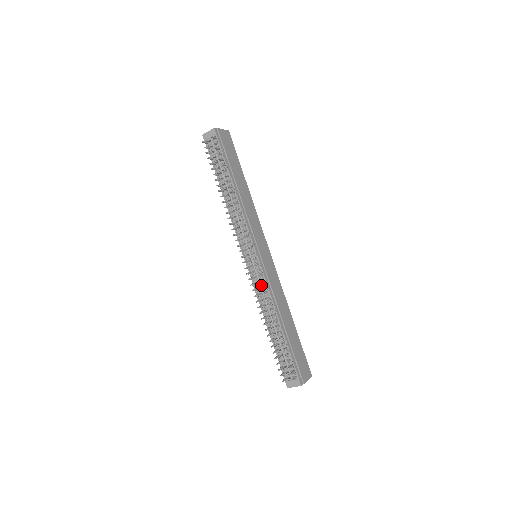
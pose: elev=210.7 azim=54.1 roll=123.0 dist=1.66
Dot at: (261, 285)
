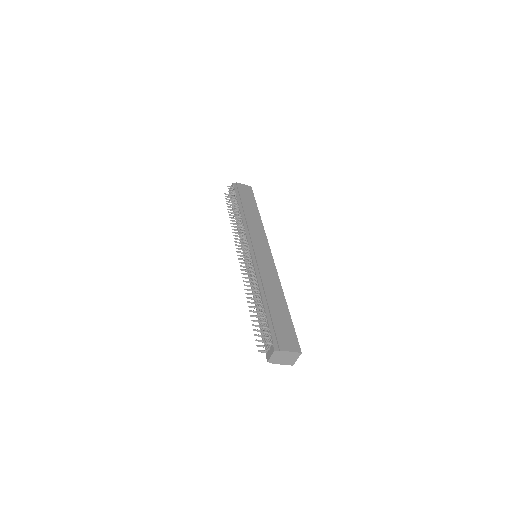
Dot at: (252, 272)
